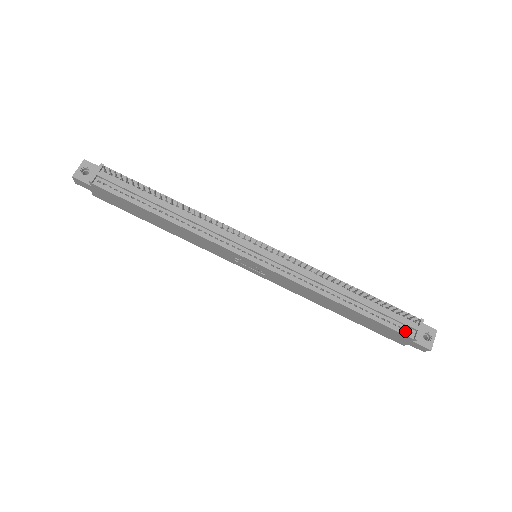
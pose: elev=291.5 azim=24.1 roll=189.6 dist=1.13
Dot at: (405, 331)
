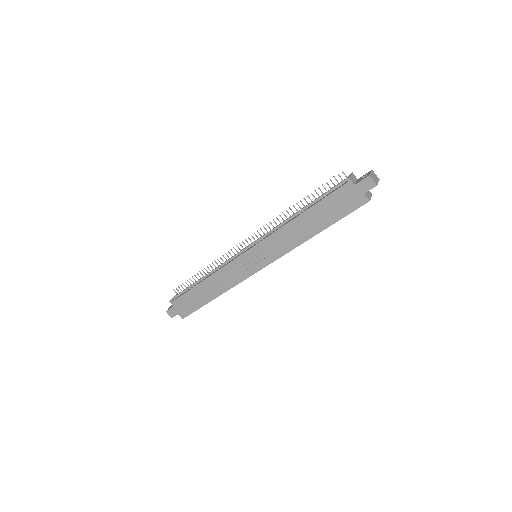
Dot at: (342, 185)
